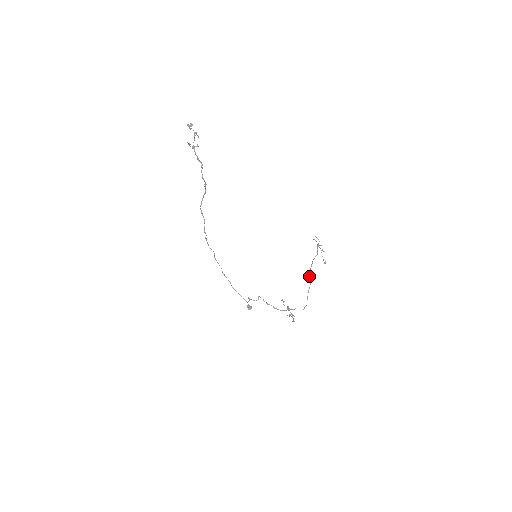
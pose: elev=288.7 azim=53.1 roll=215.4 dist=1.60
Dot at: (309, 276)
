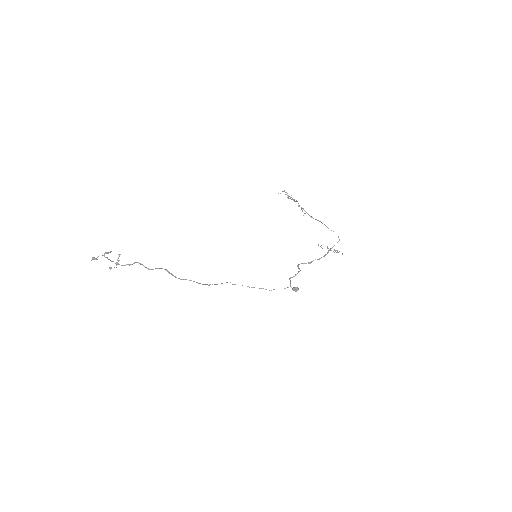
Dot at: occluded
